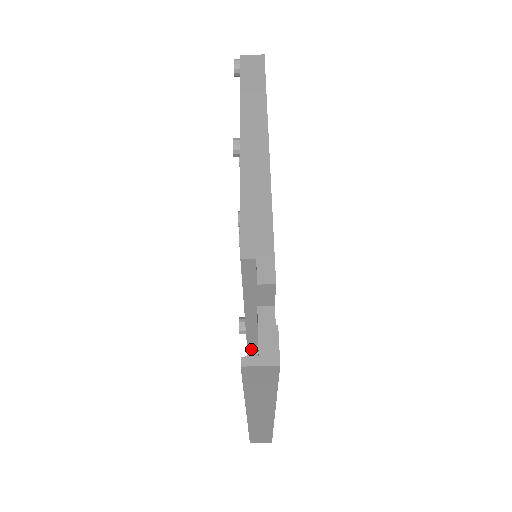
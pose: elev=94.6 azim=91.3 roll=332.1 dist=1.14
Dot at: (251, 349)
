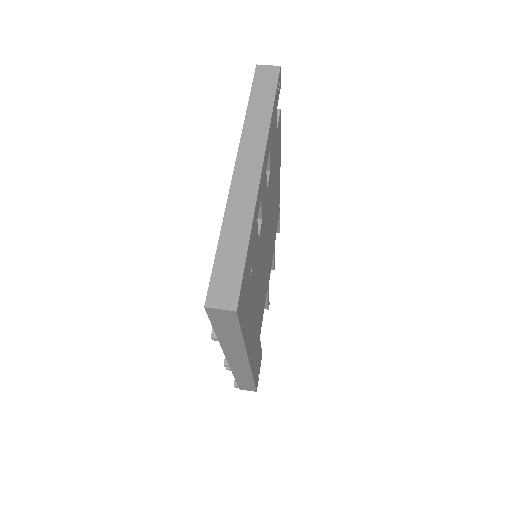
Dot at: occluded
